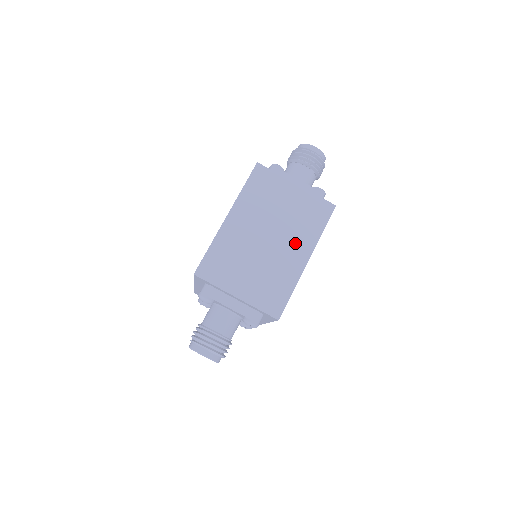
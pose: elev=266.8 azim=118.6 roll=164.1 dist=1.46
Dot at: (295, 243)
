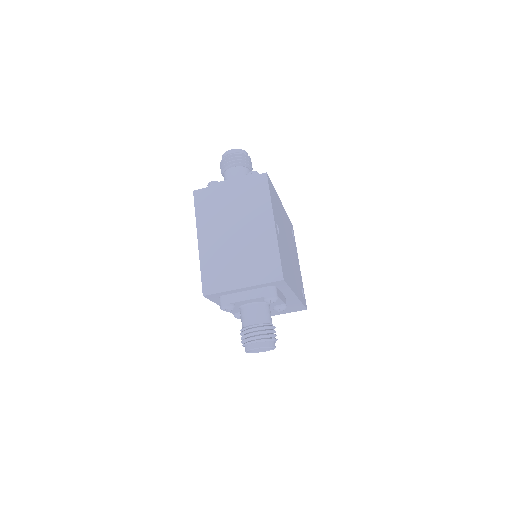
Dot at: (256, 220)
